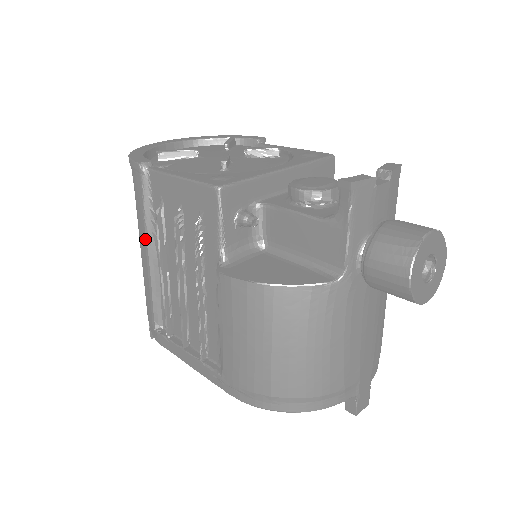
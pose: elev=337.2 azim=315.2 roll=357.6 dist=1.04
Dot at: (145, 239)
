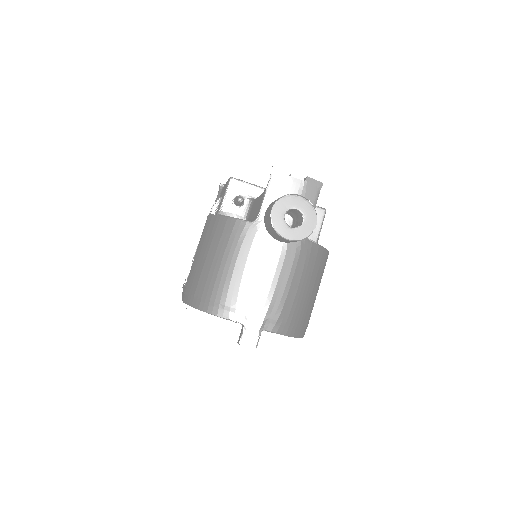
Dot at: occluded
